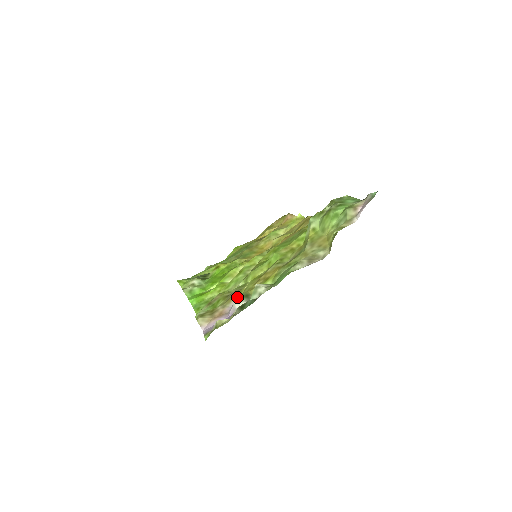
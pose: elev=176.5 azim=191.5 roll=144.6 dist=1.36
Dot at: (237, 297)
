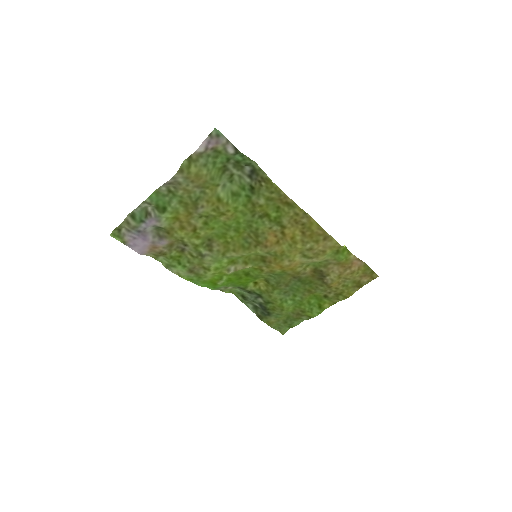
Dot at: (171, 240)
